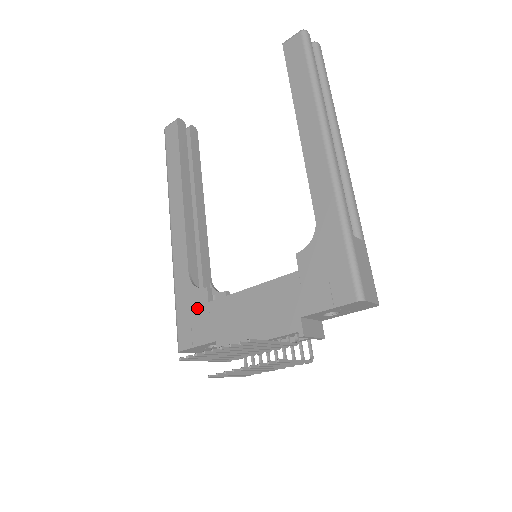
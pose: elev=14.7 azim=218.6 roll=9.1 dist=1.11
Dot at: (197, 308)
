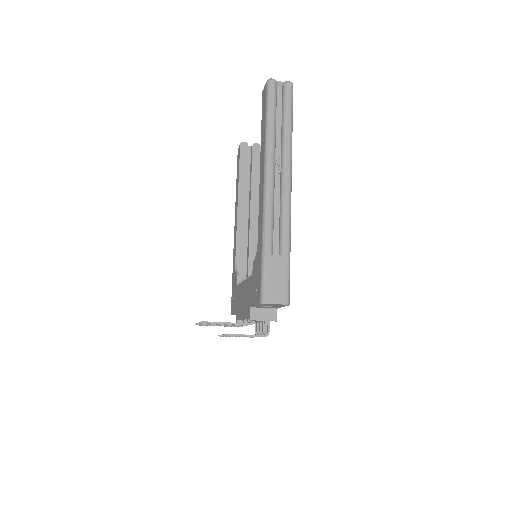
Dot at: (235, 288)
